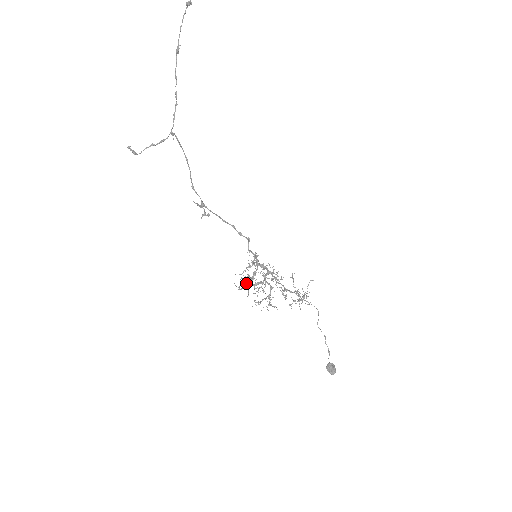
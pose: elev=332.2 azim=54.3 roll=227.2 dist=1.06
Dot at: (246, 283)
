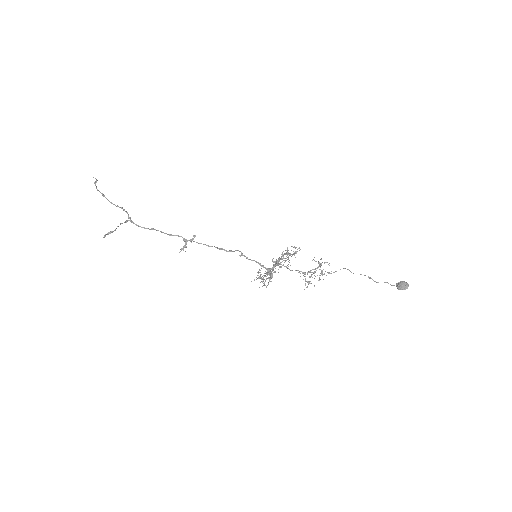
Dot at: occluded
